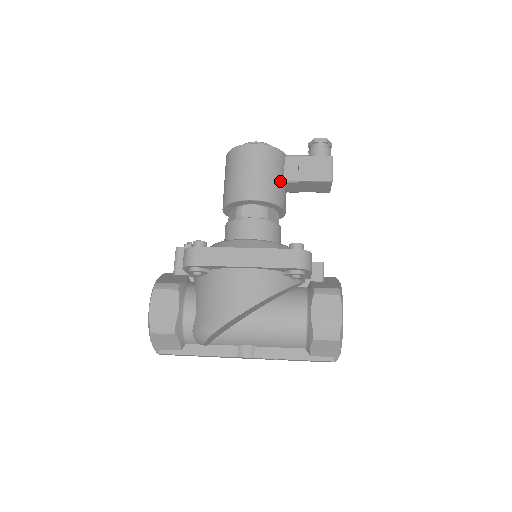
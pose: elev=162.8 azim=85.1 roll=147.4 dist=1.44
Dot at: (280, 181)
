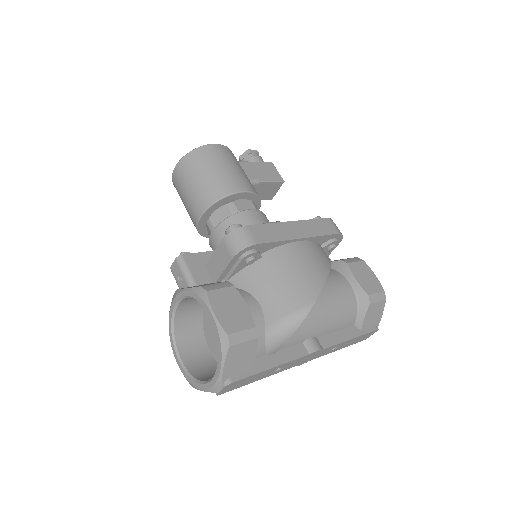
Dot at: occluded
